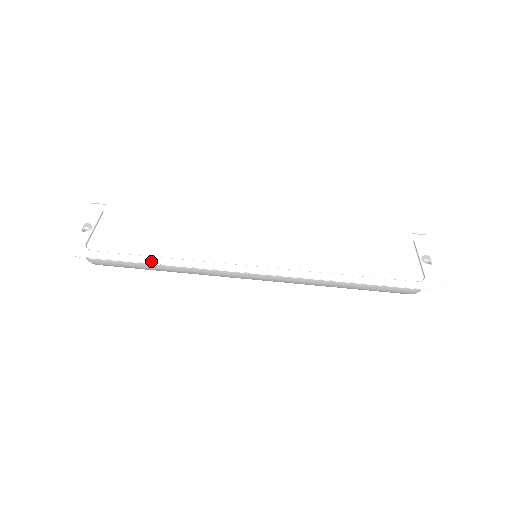
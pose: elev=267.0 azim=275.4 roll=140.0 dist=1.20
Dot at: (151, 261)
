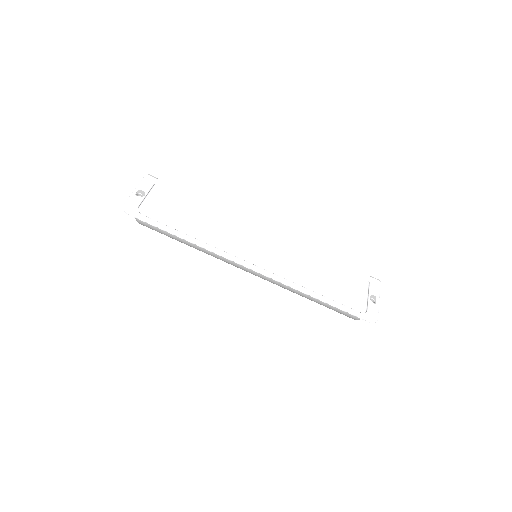
Dot at: (182, 237)
